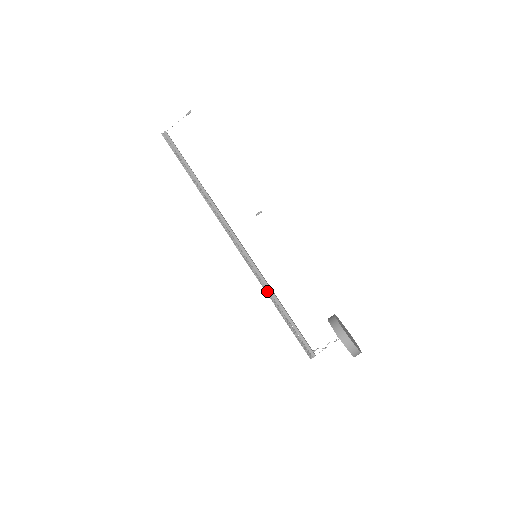
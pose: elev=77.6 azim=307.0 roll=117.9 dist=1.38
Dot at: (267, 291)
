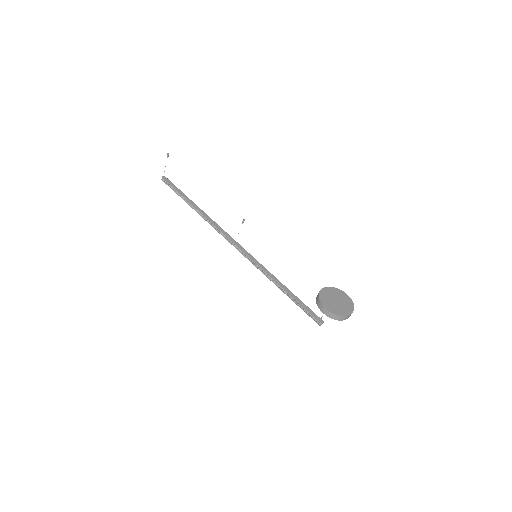
Dot at: (273, 282)
